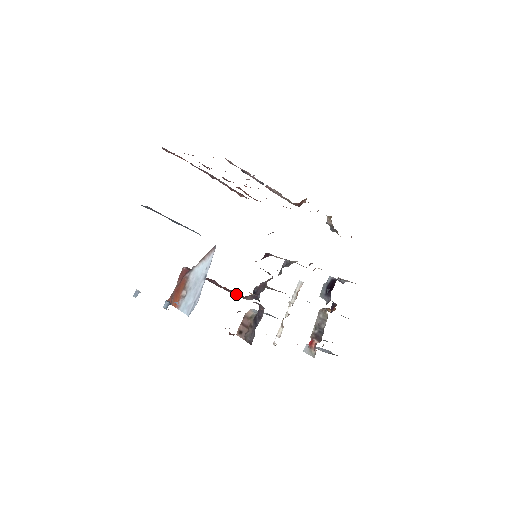
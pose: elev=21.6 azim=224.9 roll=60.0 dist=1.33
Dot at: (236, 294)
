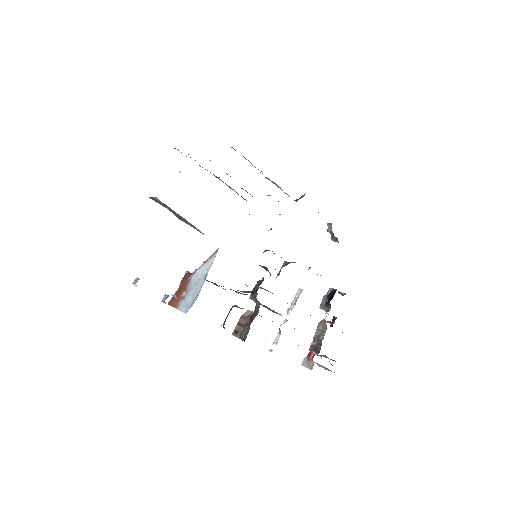
Dot at: occluded
